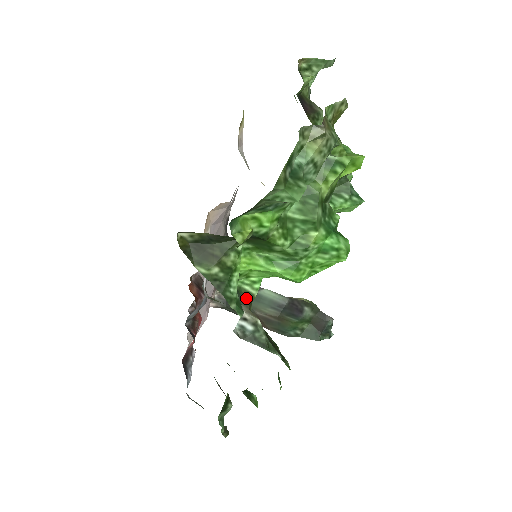
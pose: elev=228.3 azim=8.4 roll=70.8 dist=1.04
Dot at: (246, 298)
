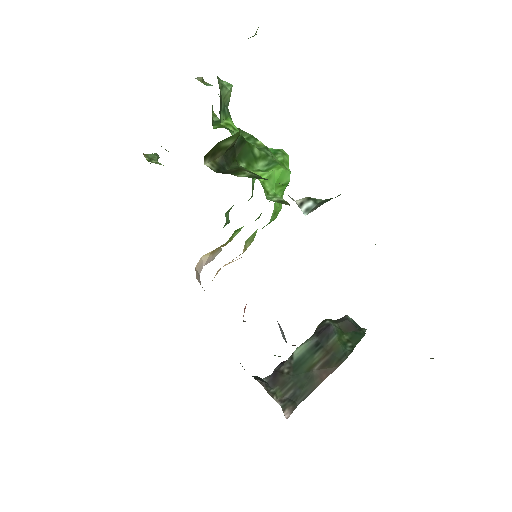
Dot at: occluded
